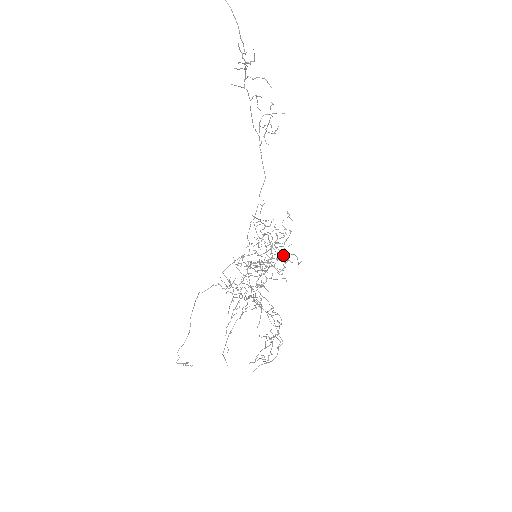
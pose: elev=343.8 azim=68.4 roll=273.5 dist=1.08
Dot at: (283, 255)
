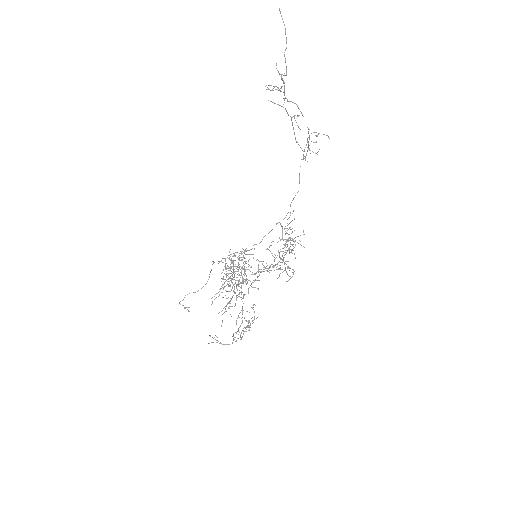
Dot at: occluded
